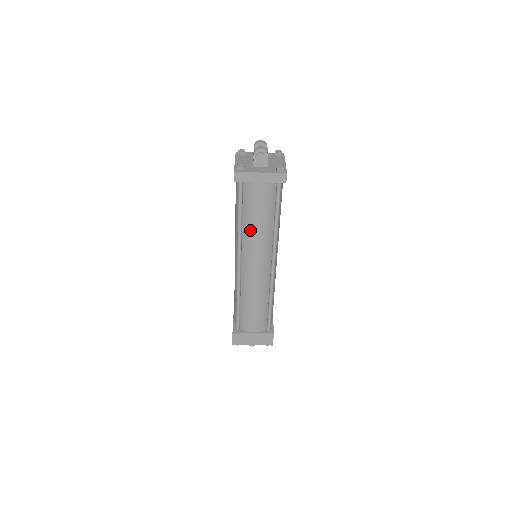
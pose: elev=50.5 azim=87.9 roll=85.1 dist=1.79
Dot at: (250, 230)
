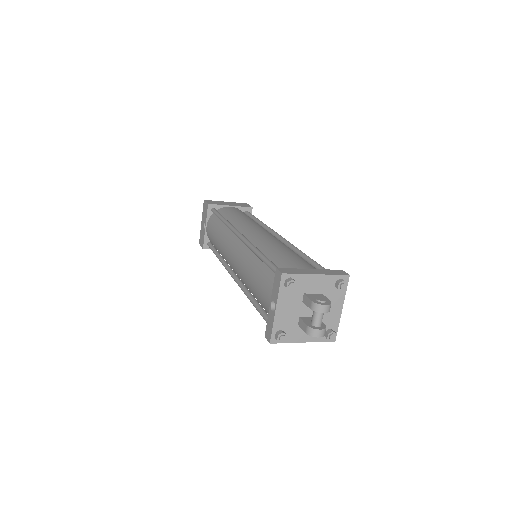
Dot at: occluded
